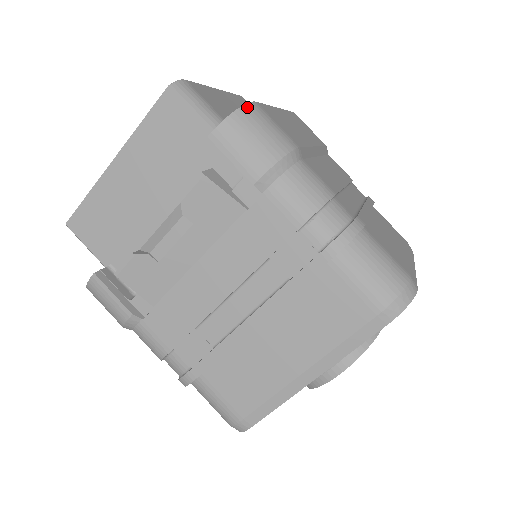
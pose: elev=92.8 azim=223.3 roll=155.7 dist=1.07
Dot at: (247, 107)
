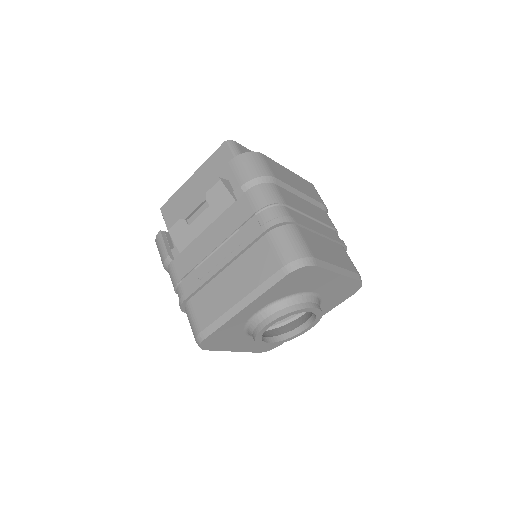
Dot at: (253, 153)
